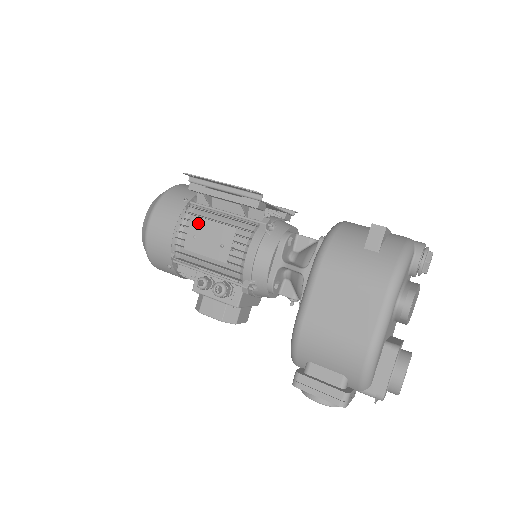
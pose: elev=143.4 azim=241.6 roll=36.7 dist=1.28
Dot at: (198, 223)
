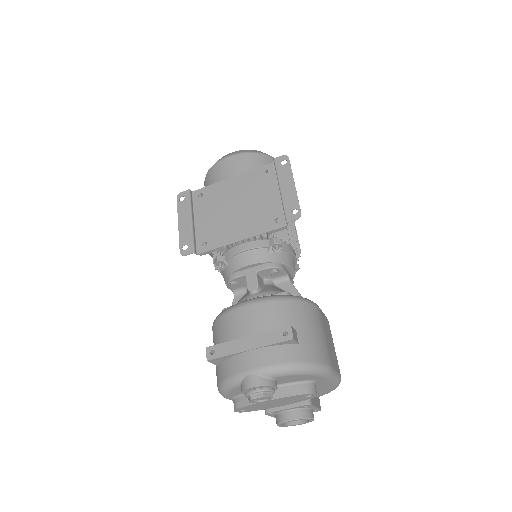
Dot at: occluded
